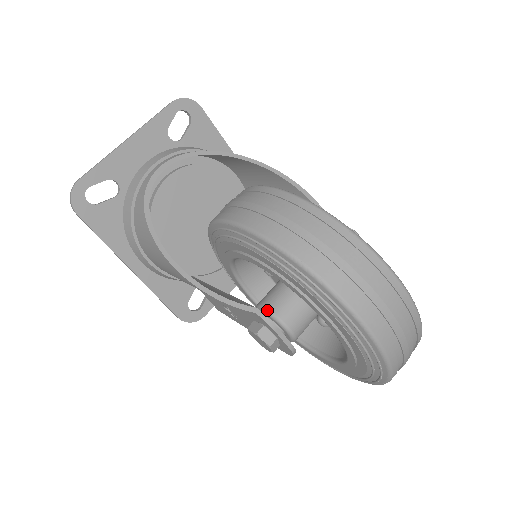
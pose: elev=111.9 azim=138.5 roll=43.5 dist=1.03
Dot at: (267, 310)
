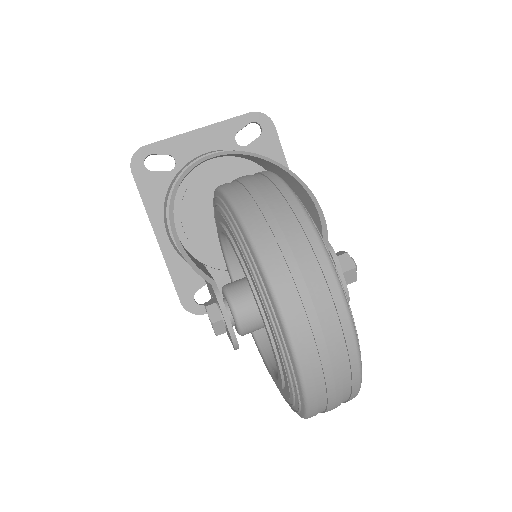
Dot at: (225, 289)
